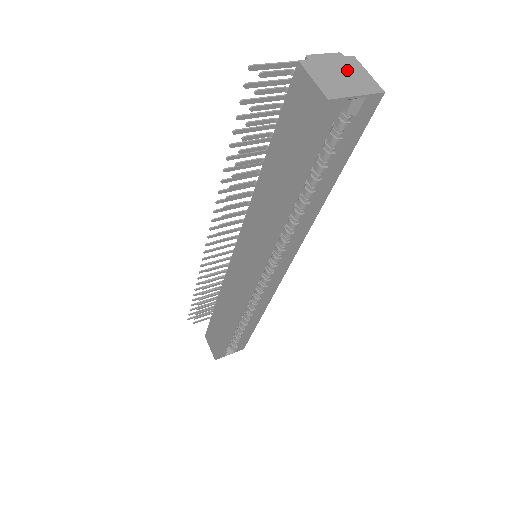
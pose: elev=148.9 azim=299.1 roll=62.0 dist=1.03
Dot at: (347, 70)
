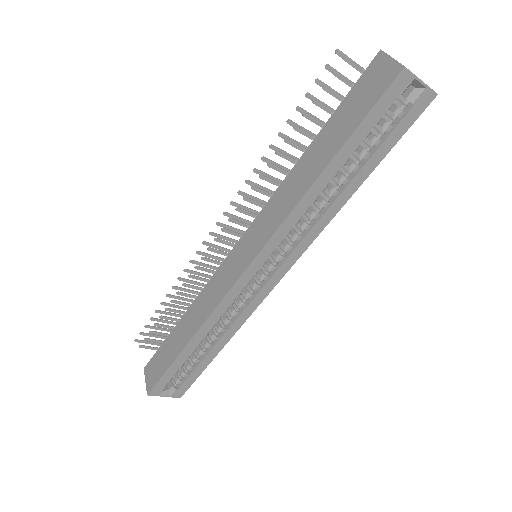
Dot at: occluded
